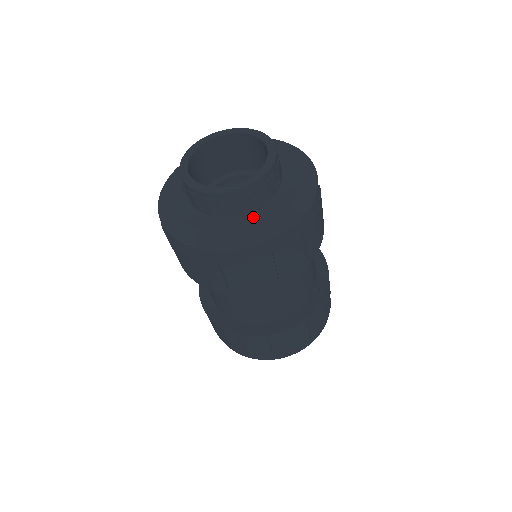
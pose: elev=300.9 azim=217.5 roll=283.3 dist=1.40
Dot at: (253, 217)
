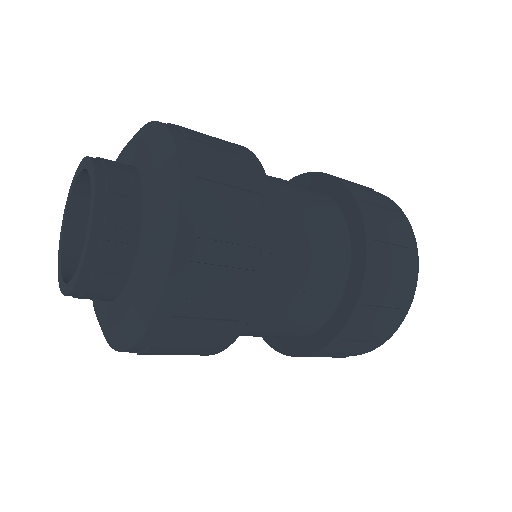
Dot at: (122, 302)
